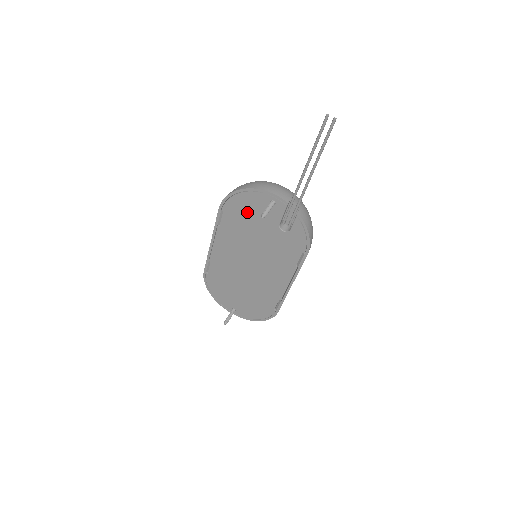
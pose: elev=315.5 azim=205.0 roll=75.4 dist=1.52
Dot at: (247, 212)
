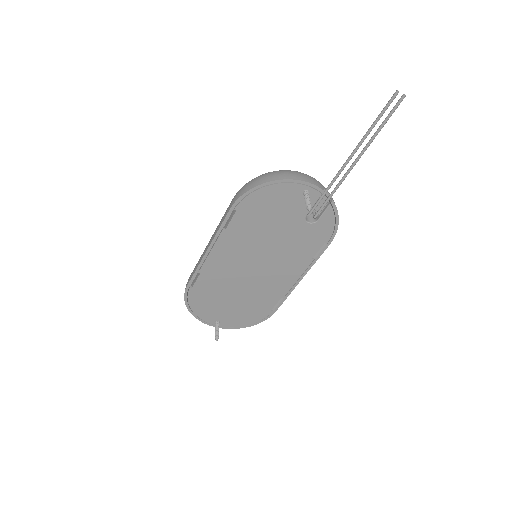
Dot at: (269, 207)
